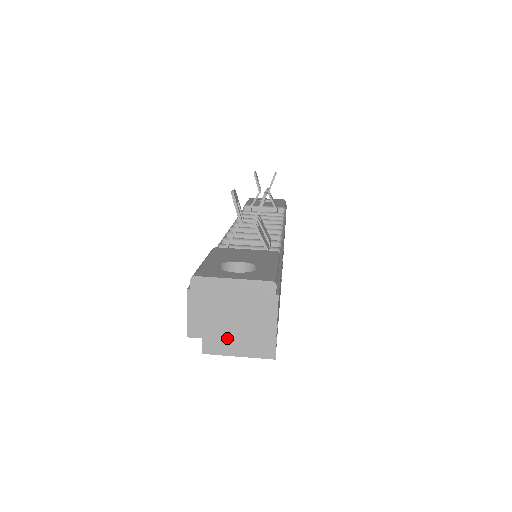
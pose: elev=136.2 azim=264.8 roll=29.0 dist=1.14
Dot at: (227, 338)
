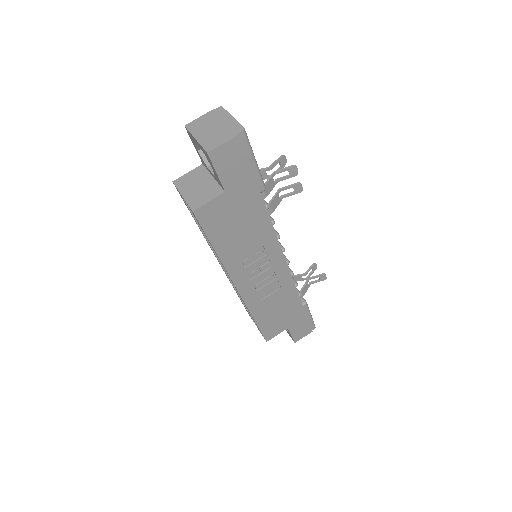
Dot at: (196, 137)
